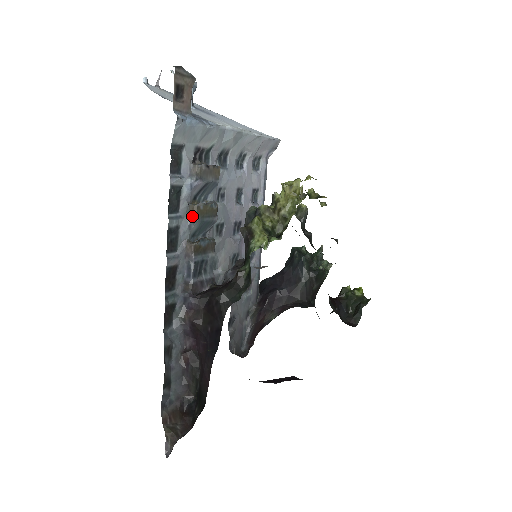
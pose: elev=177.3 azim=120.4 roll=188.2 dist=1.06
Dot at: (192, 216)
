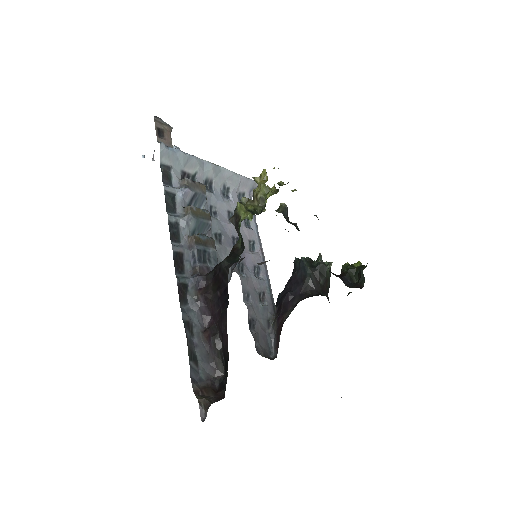
Dot at: (187, 215)
